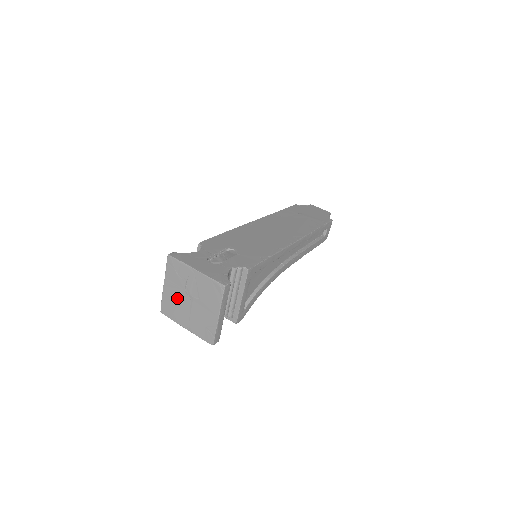
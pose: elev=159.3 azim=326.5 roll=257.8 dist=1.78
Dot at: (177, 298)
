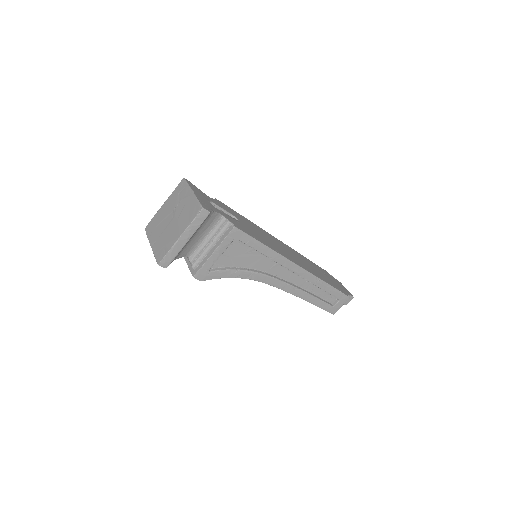
Dot at: (164, 216)
